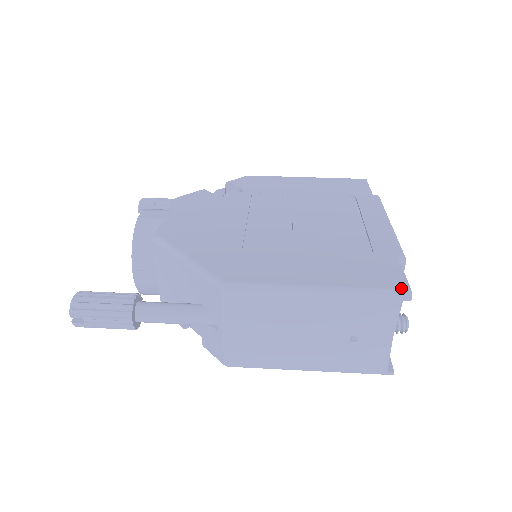
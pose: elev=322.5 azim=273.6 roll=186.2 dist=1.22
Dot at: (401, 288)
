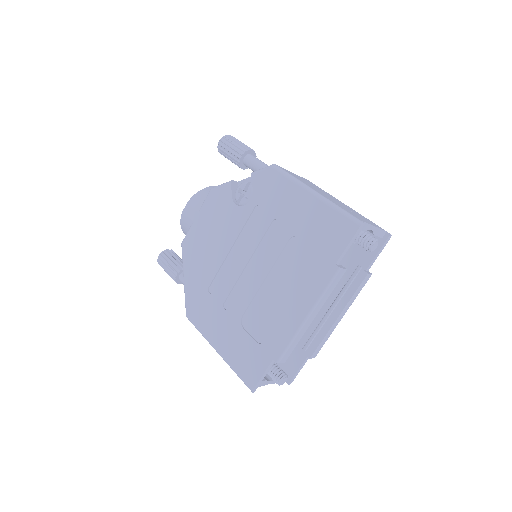
Dot at: (249, 385)
